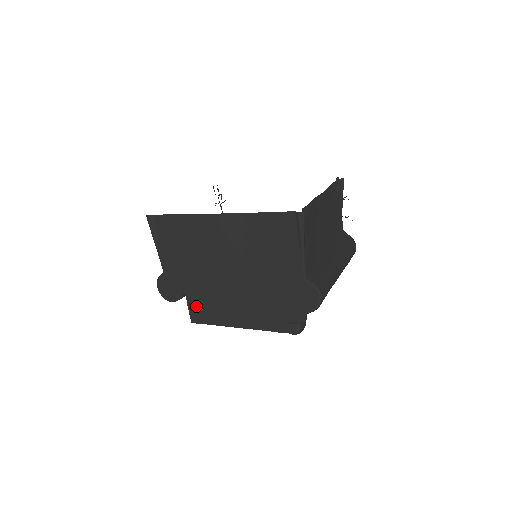
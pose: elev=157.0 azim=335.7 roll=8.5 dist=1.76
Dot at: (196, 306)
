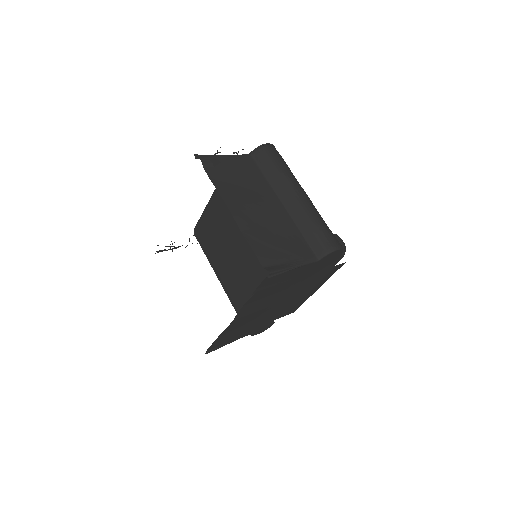
Dot at: (286, 313)
